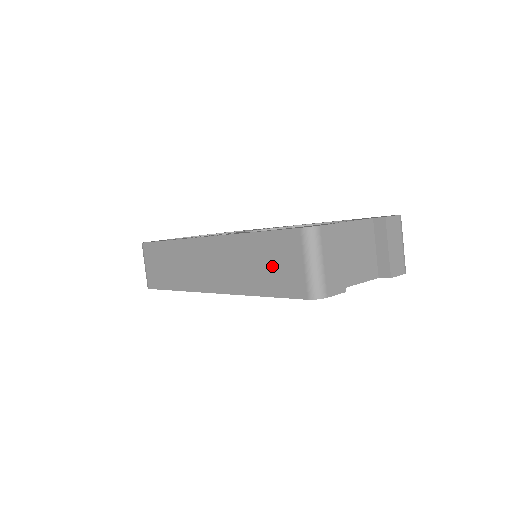
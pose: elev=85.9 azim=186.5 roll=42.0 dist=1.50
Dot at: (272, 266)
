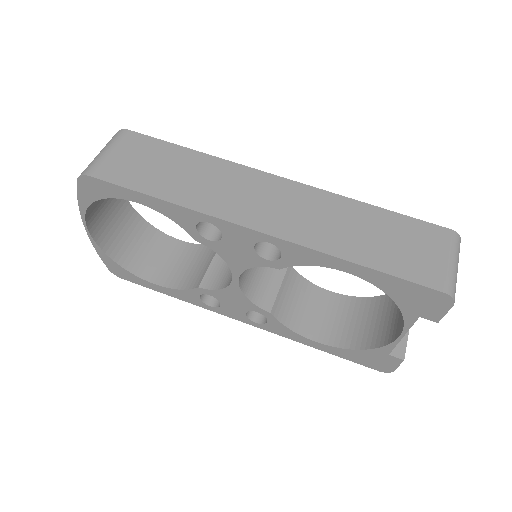
Dot at: (396, 244)
